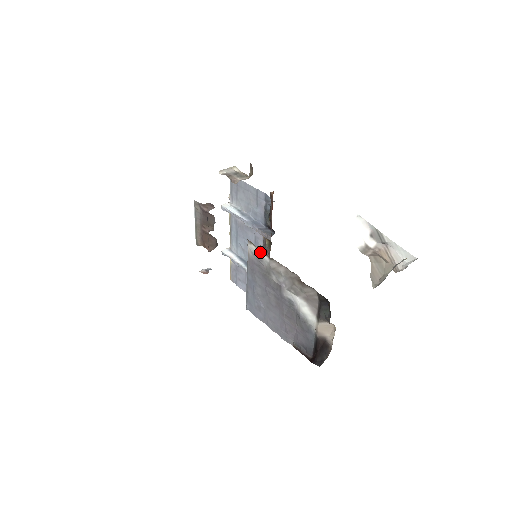
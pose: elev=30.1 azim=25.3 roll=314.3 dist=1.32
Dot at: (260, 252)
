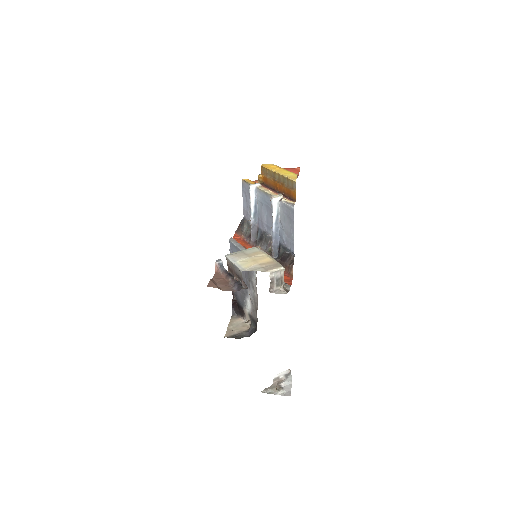
Dot at: occluded
